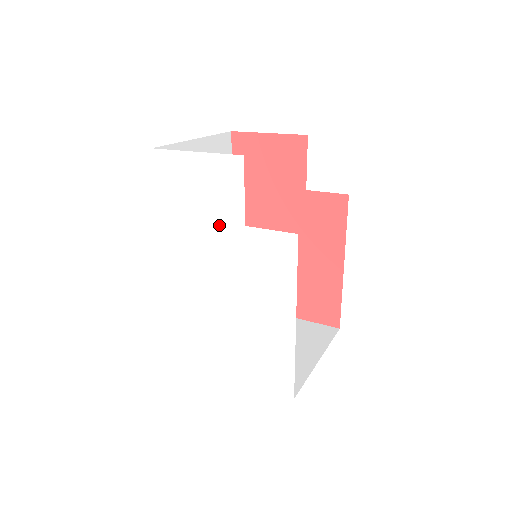
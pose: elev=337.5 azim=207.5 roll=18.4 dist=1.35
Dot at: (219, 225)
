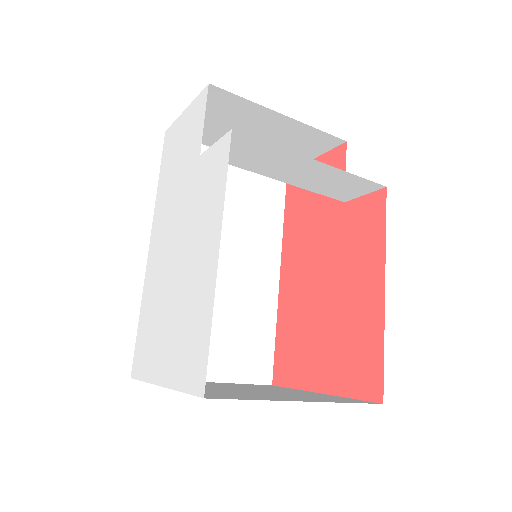
Dot at: (186, 170)
